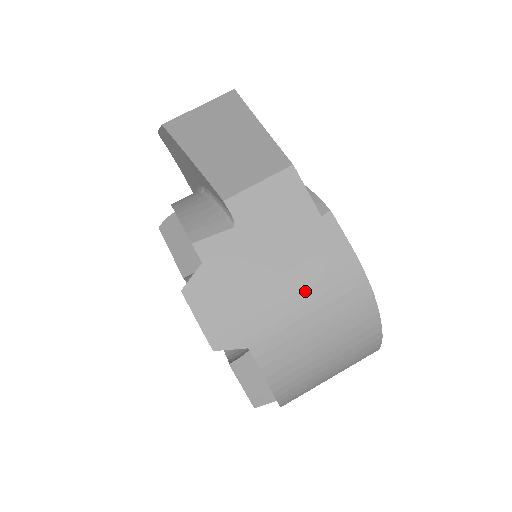
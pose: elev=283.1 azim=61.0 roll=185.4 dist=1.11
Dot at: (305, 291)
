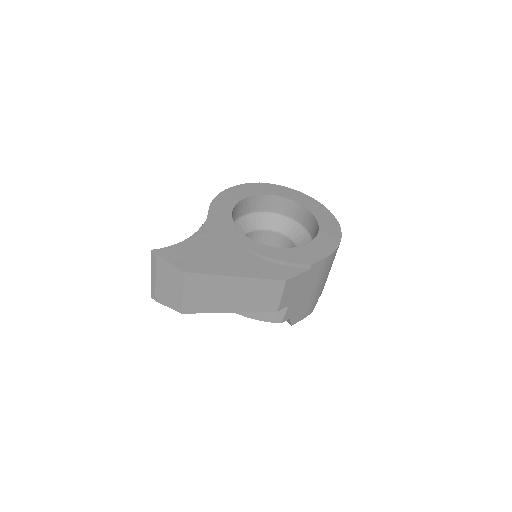
Dot at: (323, 278)
